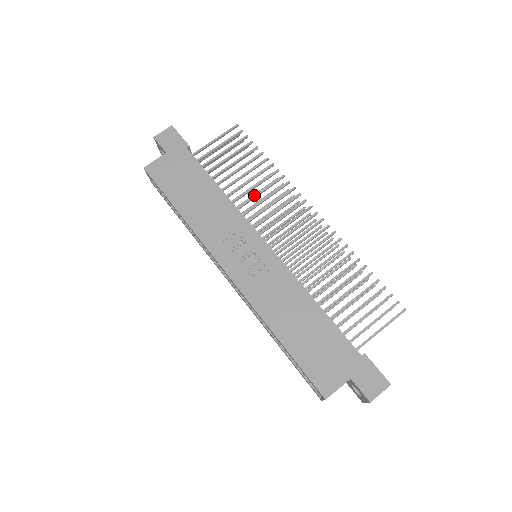
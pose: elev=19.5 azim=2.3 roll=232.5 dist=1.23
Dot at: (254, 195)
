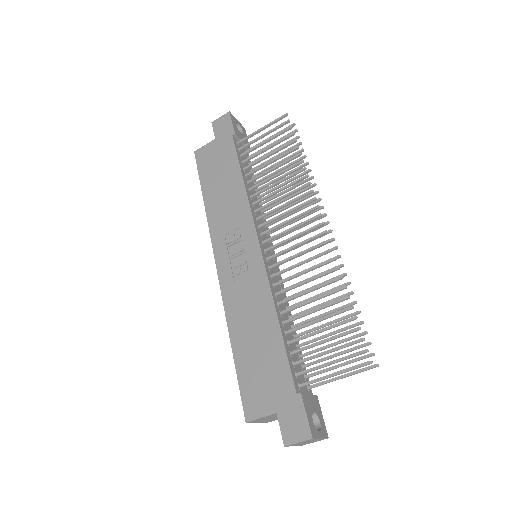
Dot at: (272, 192)
